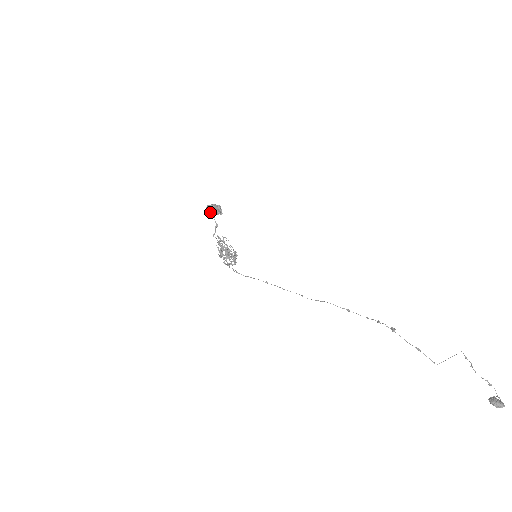
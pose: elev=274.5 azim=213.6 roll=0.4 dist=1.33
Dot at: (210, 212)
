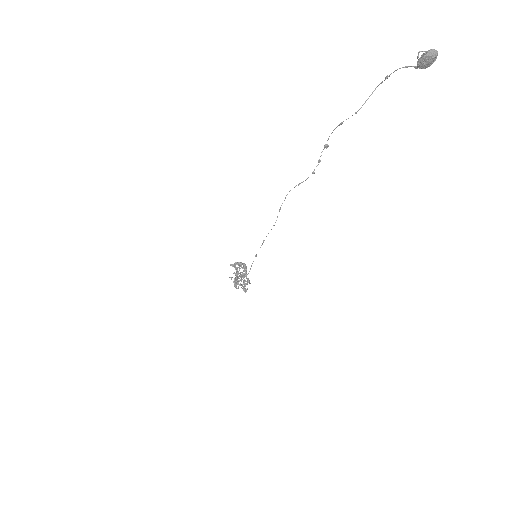
Dot at: (236, 269)
